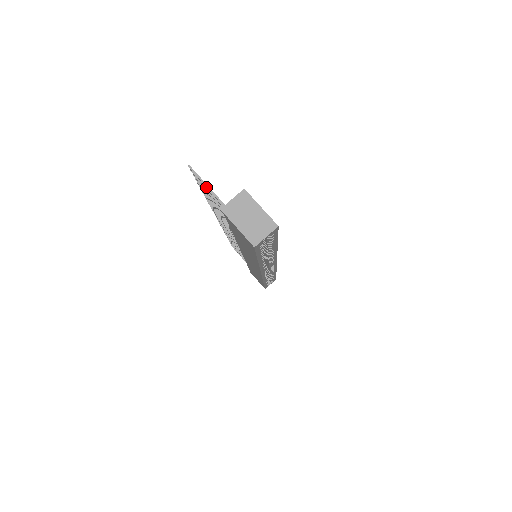
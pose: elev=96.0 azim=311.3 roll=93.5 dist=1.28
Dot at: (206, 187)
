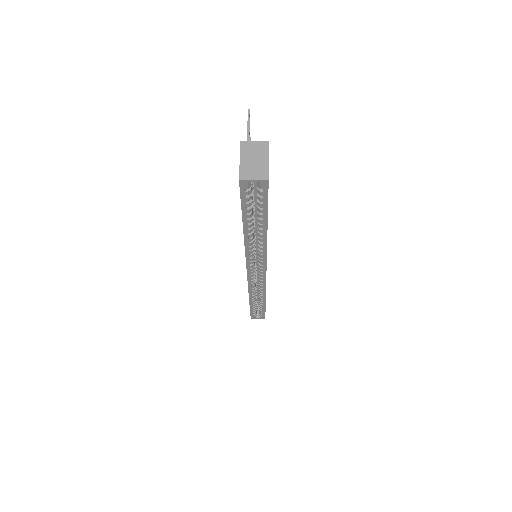
Dot at: occluded
